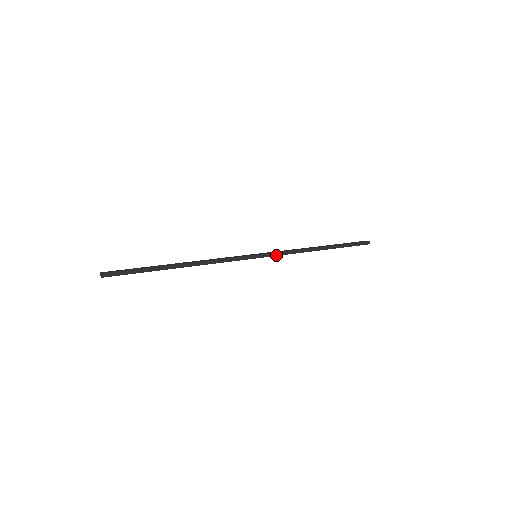
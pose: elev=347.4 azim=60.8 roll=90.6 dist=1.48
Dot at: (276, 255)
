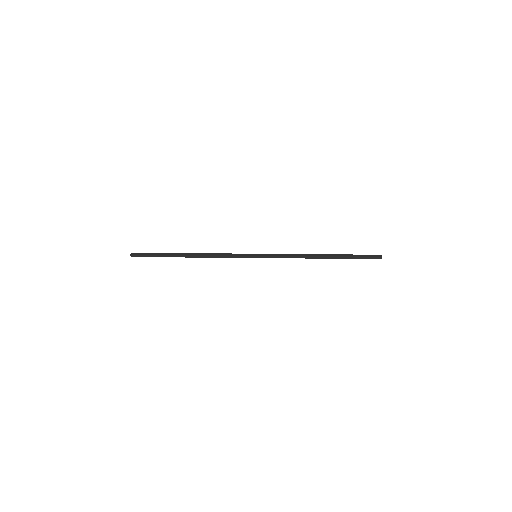
Dot at: (275, 257)
